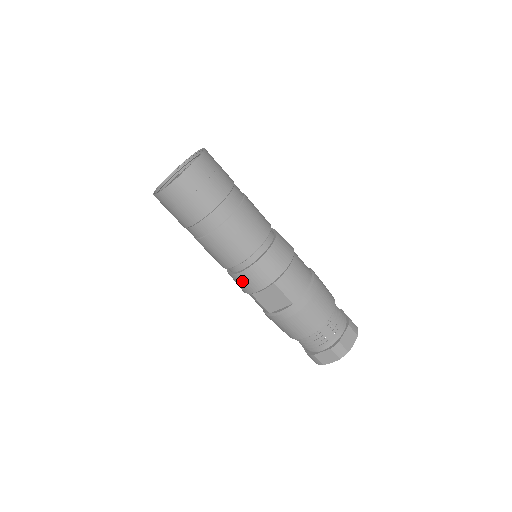
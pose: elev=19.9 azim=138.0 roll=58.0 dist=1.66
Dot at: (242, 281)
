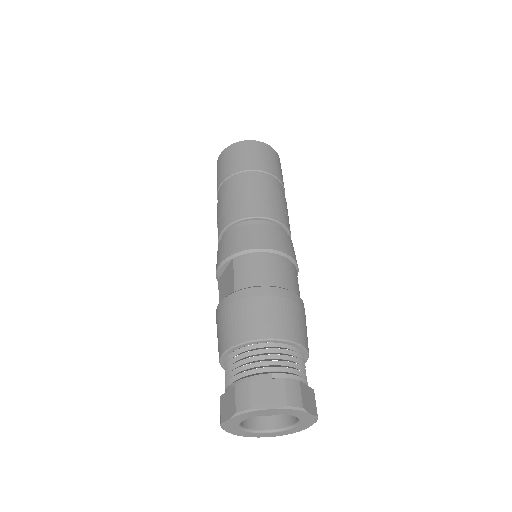
Dot at: (217, 256)
